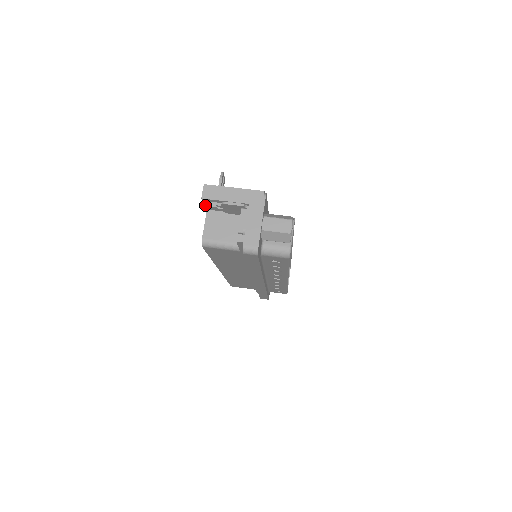
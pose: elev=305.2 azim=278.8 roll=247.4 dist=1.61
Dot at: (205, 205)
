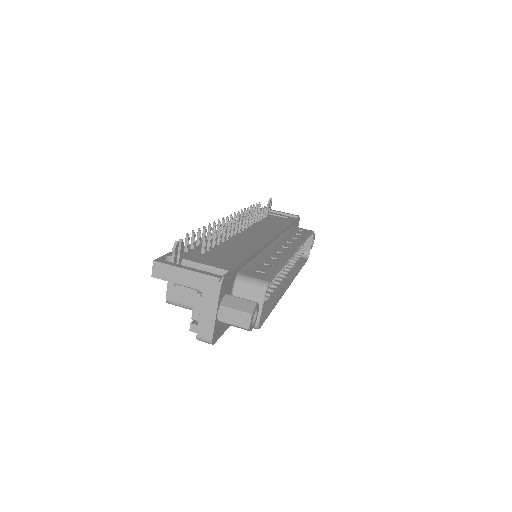
Dot at: occluded
